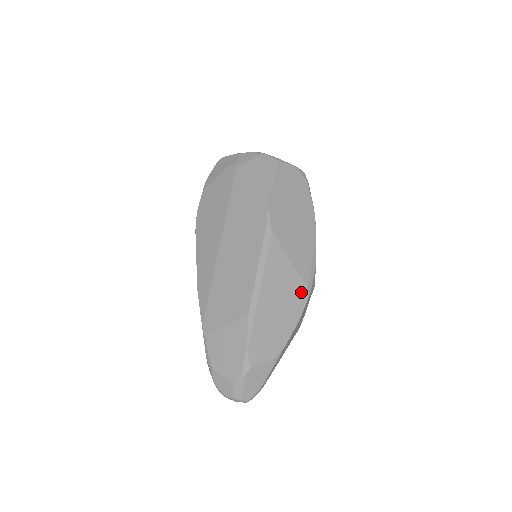
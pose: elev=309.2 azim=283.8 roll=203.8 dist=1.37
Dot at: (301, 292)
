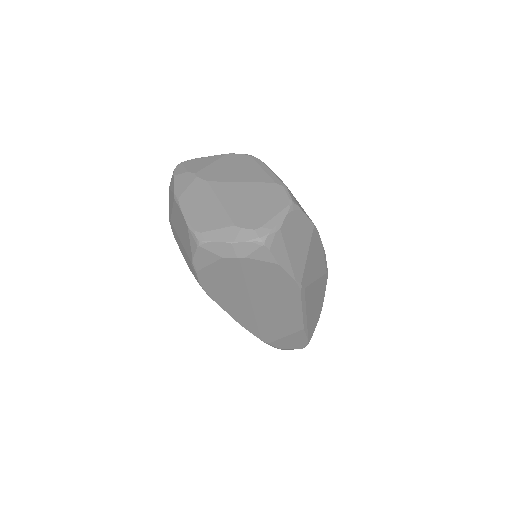
Dot at: (324, 280)
